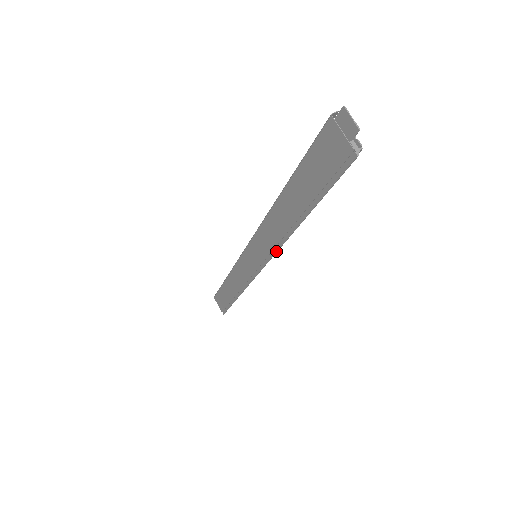
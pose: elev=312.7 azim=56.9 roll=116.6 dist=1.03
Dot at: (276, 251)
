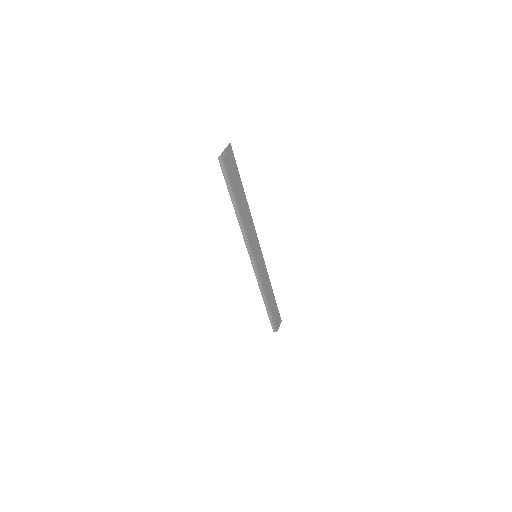
Dot at: (244, 240)
